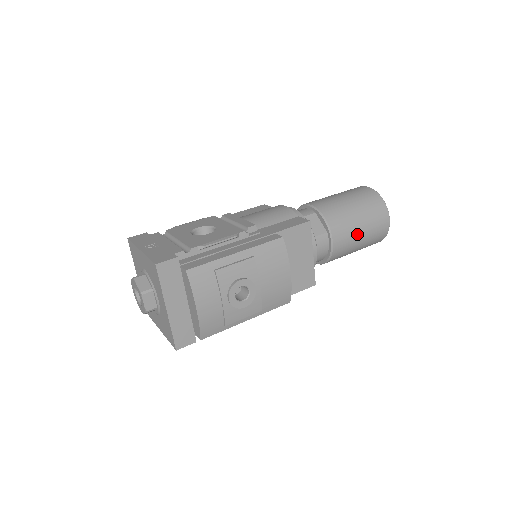
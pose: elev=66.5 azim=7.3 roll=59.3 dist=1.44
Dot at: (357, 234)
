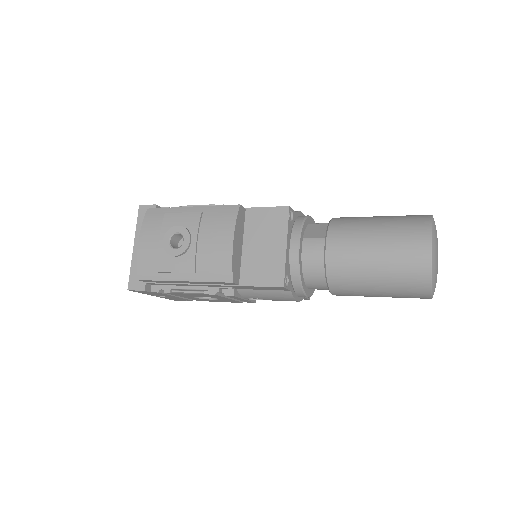
Dot at: (367, 248)
